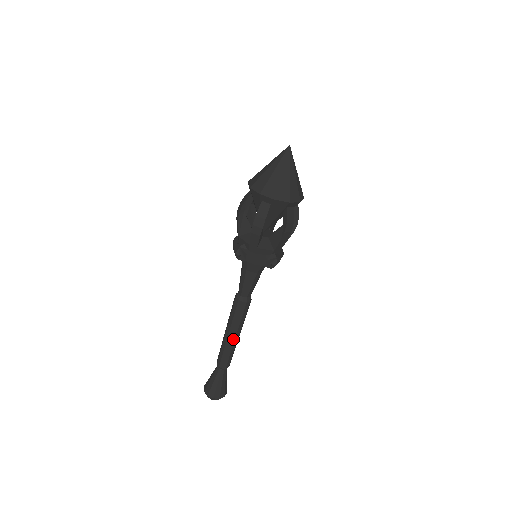
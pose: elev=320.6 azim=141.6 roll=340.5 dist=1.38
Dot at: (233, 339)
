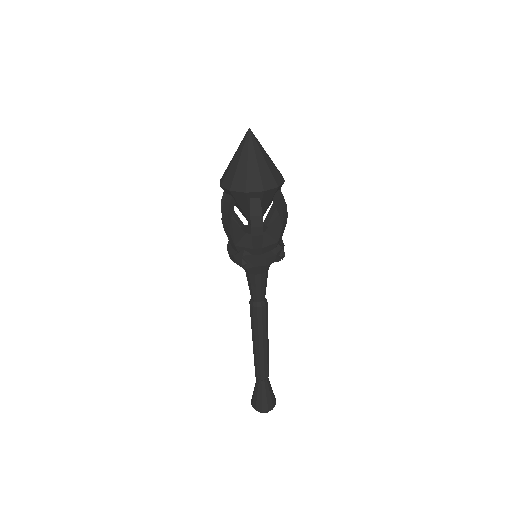
Dot at: (265, 347)
